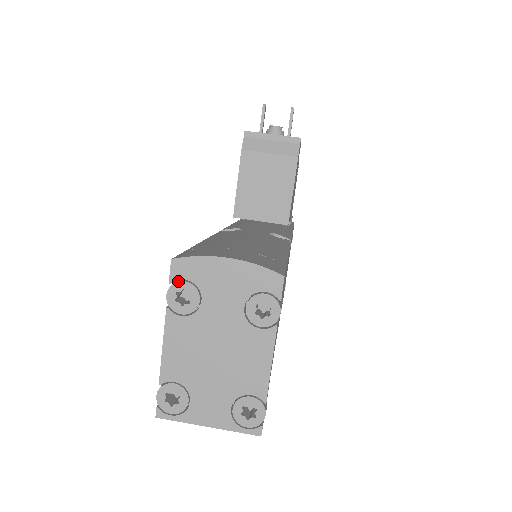
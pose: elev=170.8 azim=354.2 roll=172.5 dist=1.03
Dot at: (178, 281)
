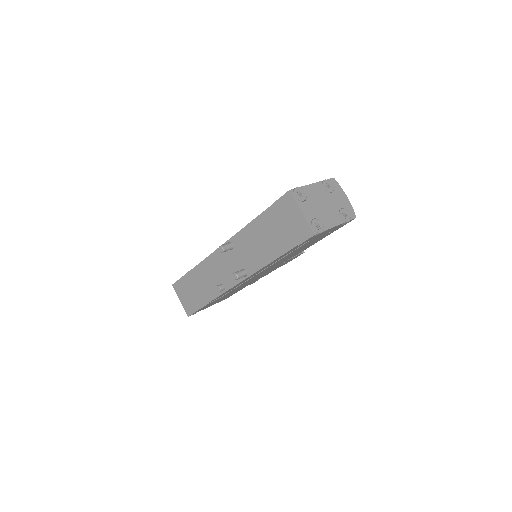
Dot at: (331, 182)
